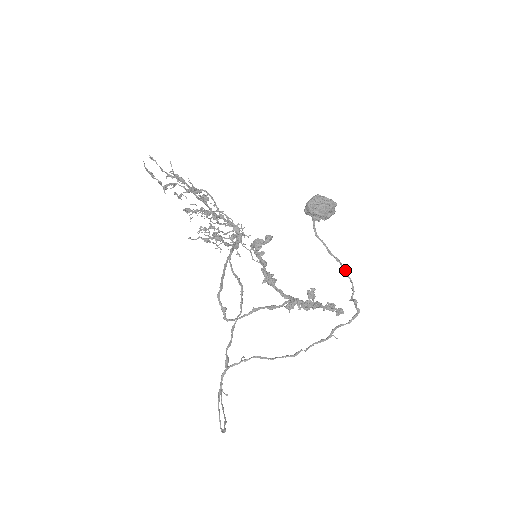
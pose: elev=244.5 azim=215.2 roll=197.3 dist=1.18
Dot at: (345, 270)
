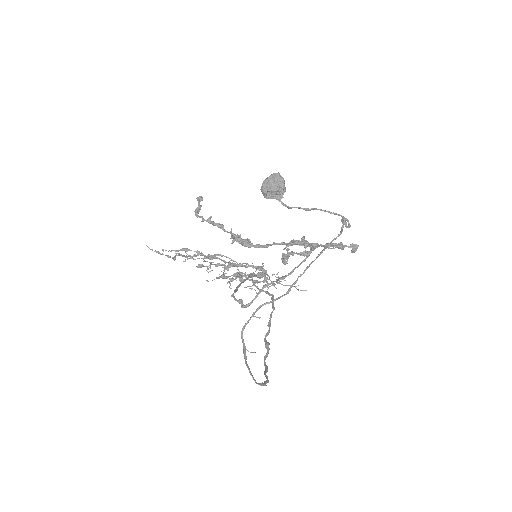
Dot at: (327, 211)
